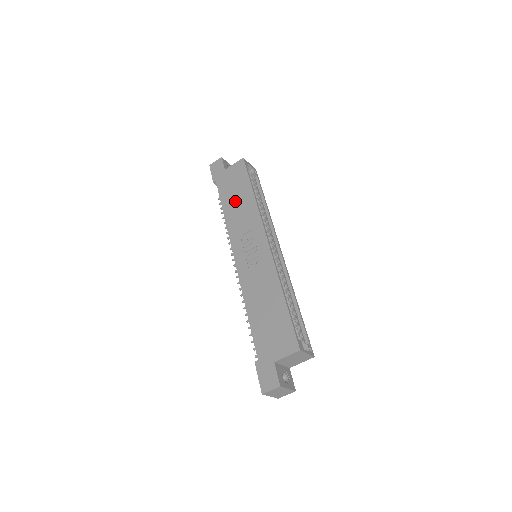
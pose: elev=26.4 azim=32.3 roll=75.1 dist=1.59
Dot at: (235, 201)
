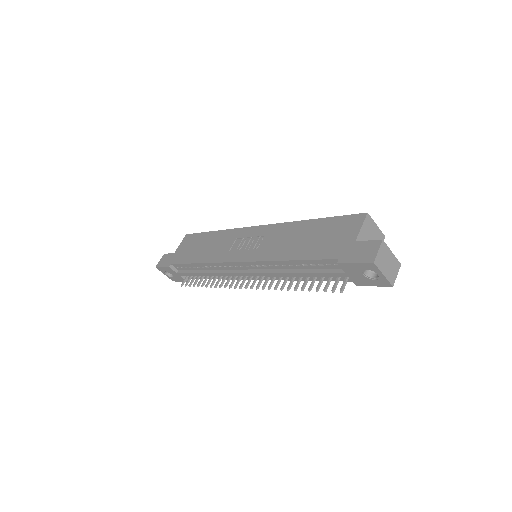
Dot at: (202, 249)
